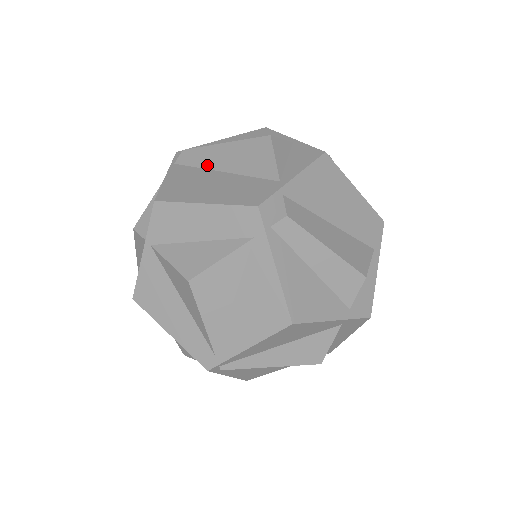
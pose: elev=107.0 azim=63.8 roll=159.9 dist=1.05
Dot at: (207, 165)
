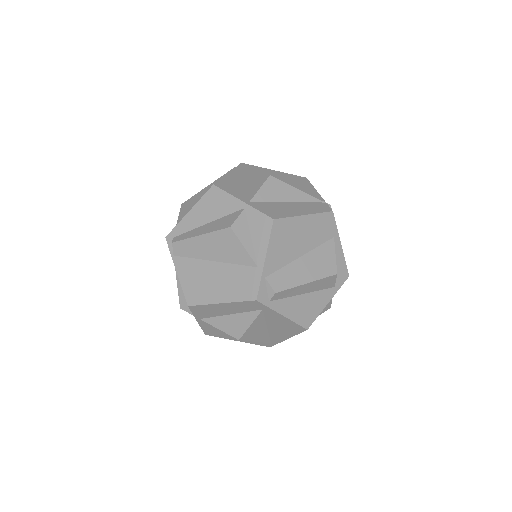
Dot at: (199, 256)
